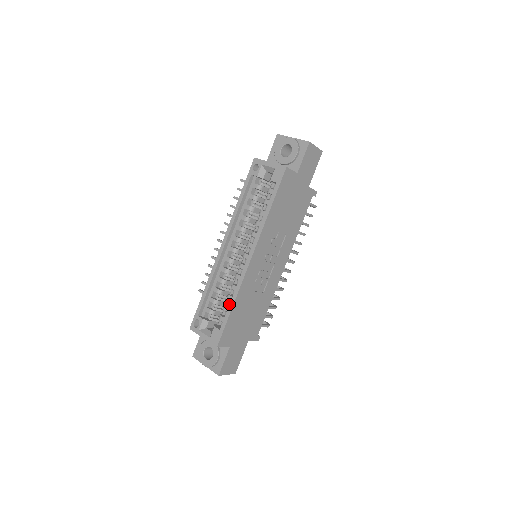
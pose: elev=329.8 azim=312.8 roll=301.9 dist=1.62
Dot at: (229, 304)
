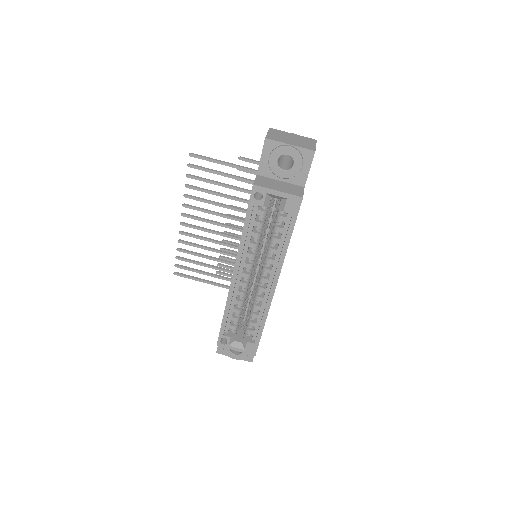
Dot at: (256, 321)
